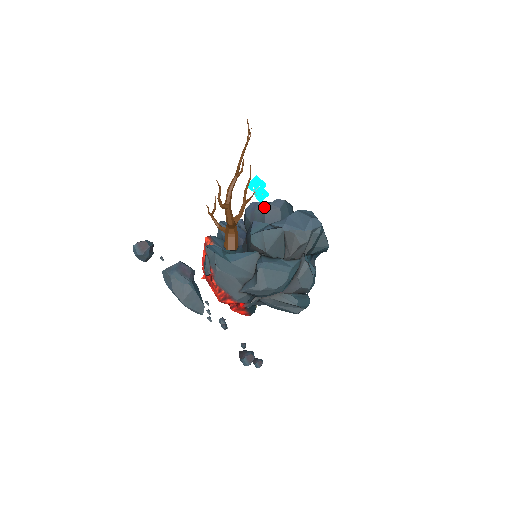
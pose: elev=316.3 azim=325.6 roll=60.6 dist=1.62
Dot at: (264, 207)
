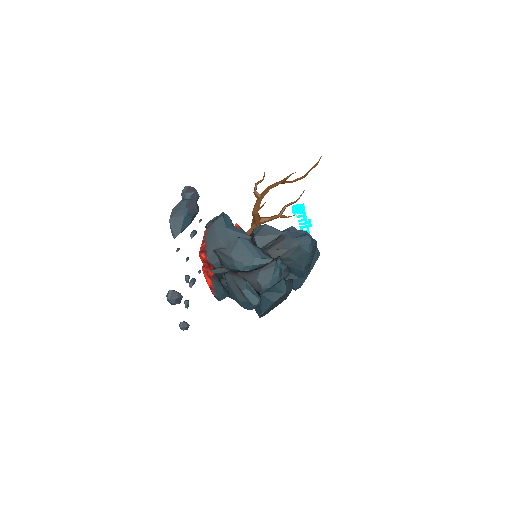
Dot at: (292, 229)
